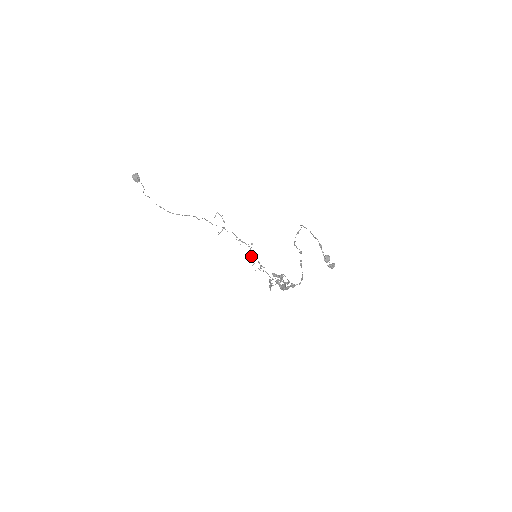
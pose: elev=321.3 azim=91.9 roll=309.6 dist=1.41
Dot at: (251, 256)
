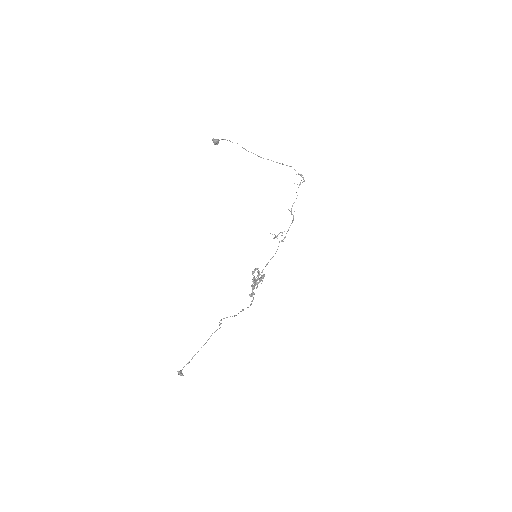
Dot at: (279, 233)
